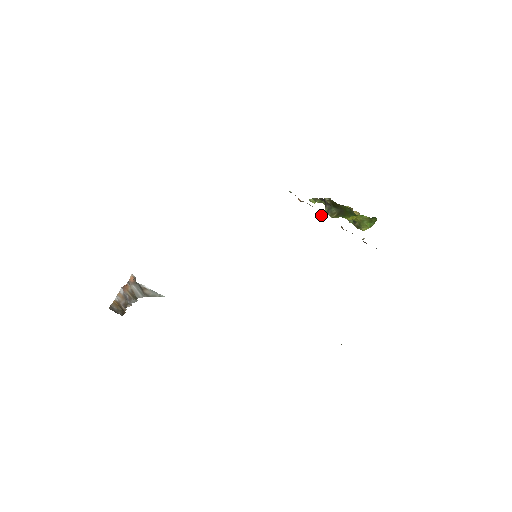
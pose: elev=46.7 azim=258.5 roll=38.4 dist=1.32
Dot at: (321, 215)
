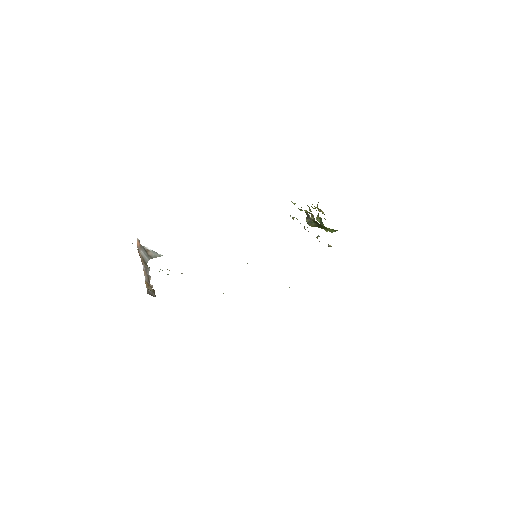
Dot at: (305, 229)
